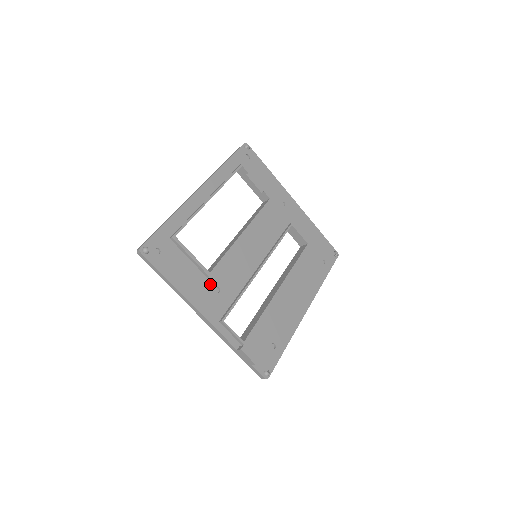
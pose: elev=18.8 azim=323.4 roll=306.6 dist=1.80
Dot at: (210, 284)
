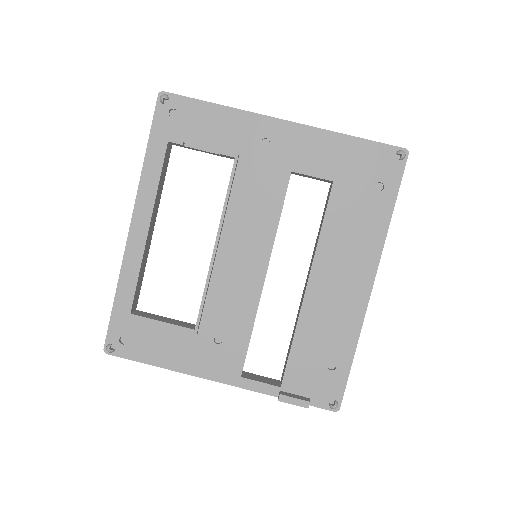
Dot at: (205, 339)
